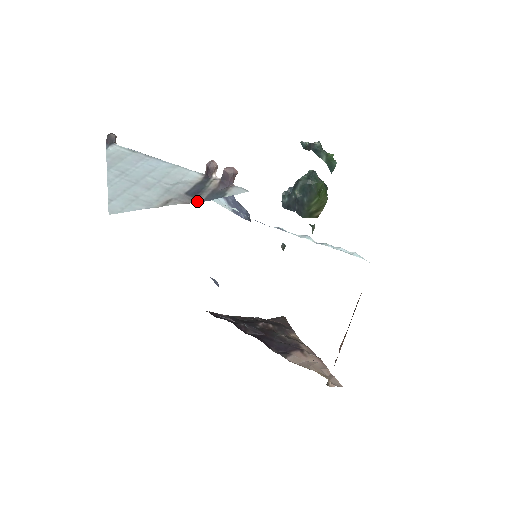
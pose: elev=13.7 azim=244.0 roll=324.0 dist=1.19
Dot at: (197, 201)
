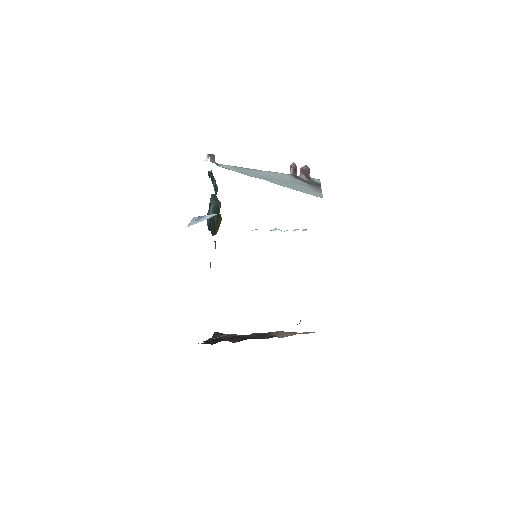
Dot at: (320, 187)
